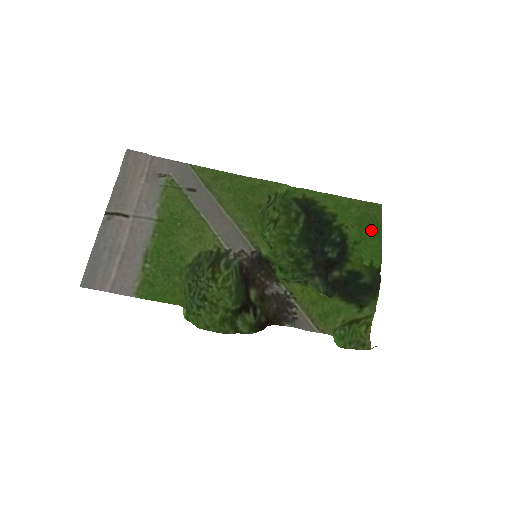
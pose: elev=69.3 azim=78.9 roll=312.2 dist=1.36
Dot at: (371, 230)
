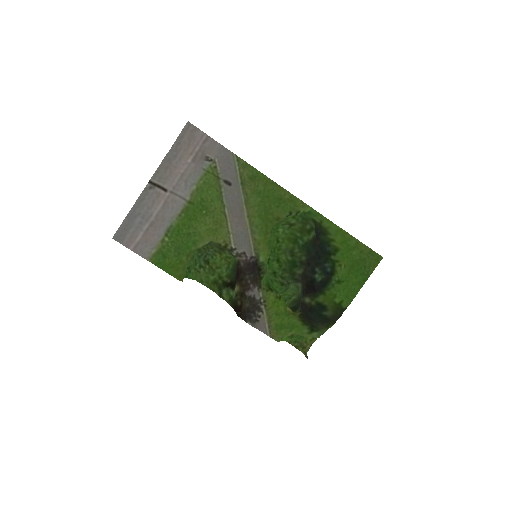
Dot at: (359, 276)
